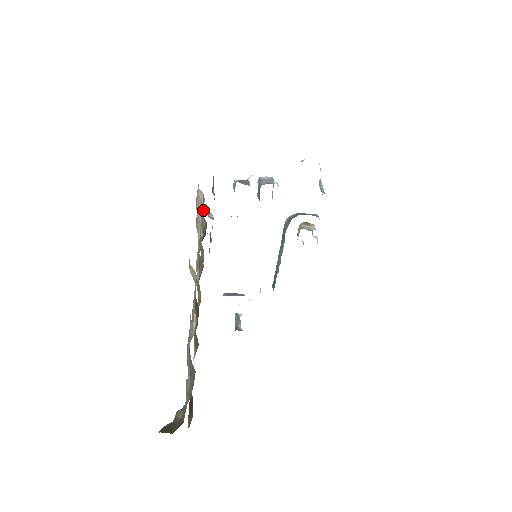
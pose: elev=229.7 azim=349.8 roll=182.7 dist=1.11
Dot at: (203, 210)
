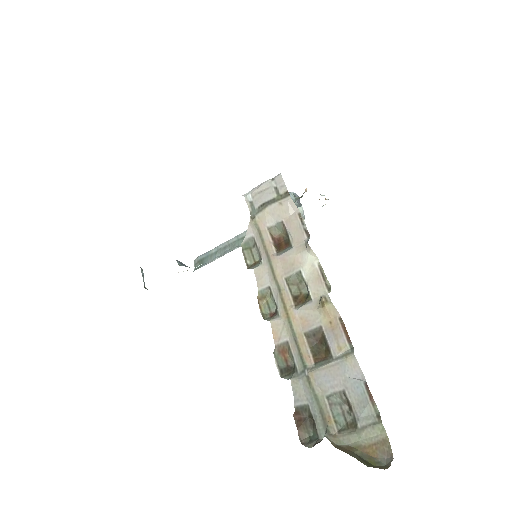
Dot at: (309, 235)
